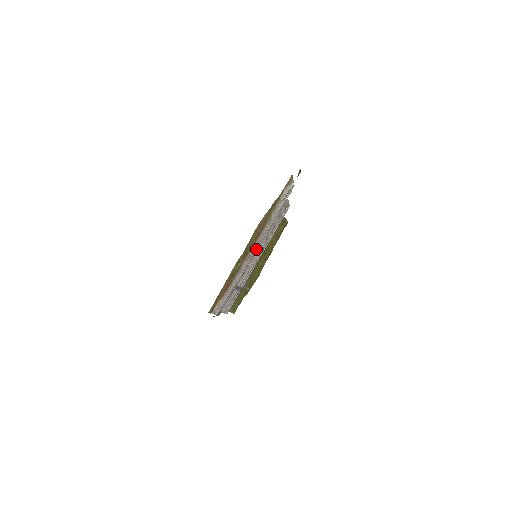
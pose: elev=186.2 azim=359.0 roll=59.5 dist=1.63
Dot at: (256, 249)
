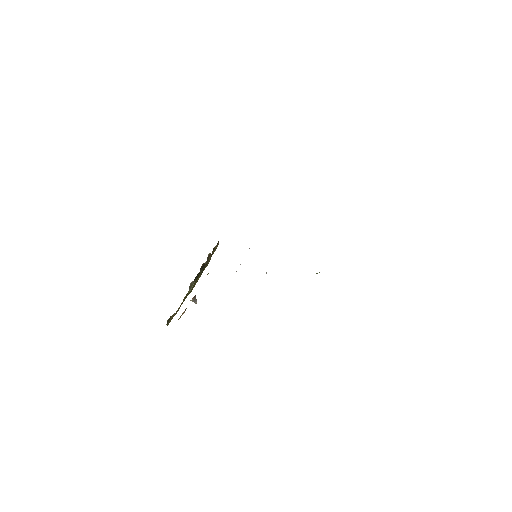
Dot at: occluded
